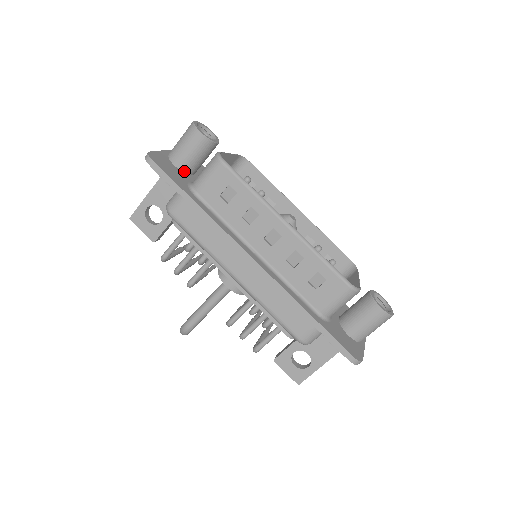
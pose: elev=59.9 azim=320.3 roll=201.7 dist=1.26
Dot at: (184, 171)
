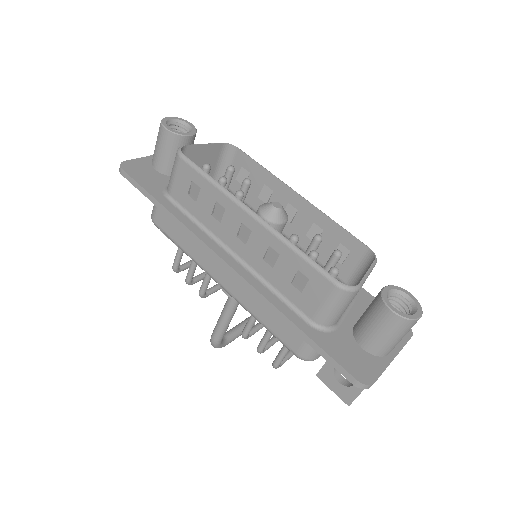
Dot at: (166, 174)
